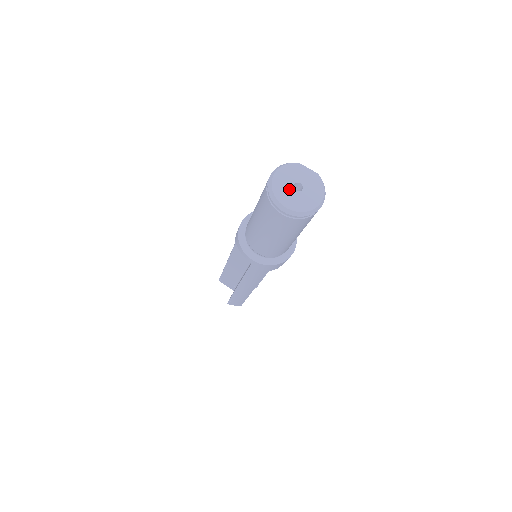
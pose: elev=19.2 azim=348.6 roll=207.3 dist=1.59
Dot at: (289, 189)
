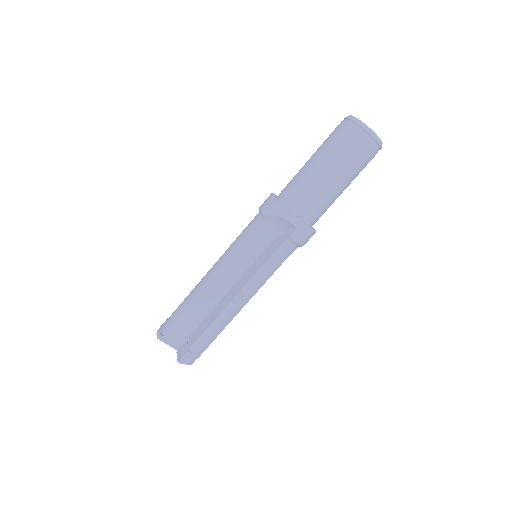
Dot at: occluded
